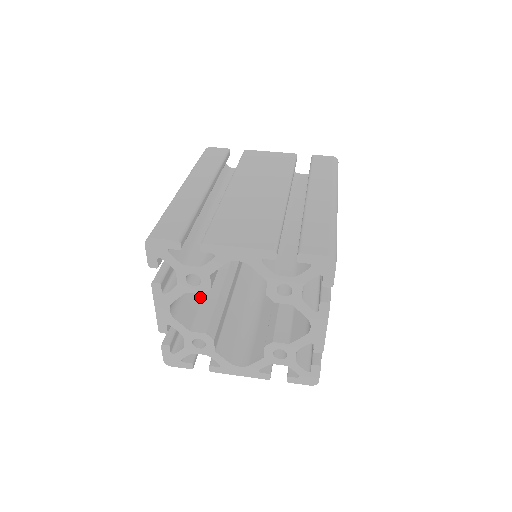
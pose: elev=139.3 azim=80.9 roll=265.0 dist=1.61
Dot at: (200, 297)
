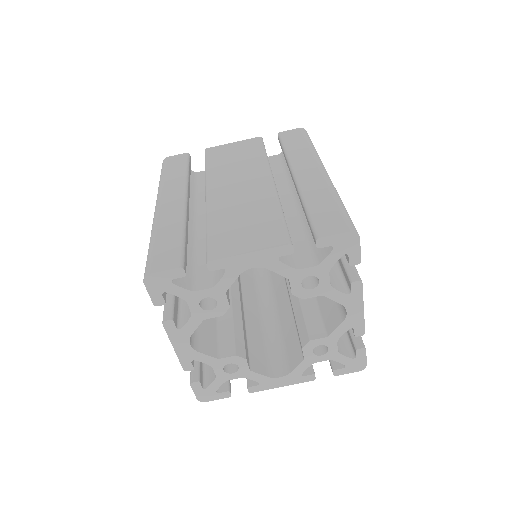
Dot at: (213, 319)
